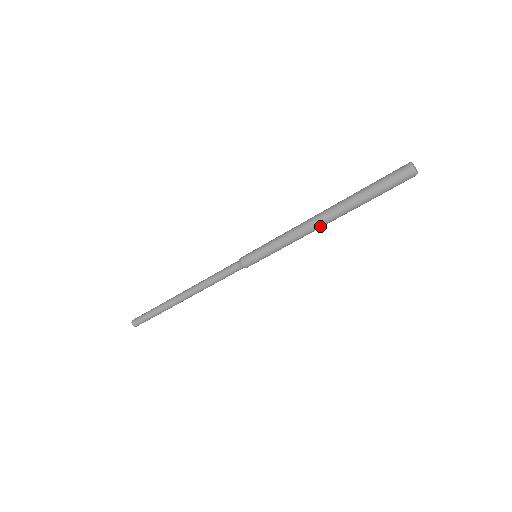
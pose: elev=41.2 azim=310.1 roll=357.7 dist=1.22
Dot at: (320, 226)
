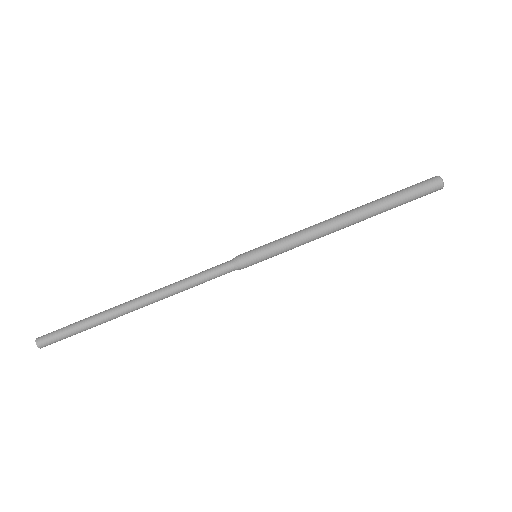
Dot at: (340, 220)
